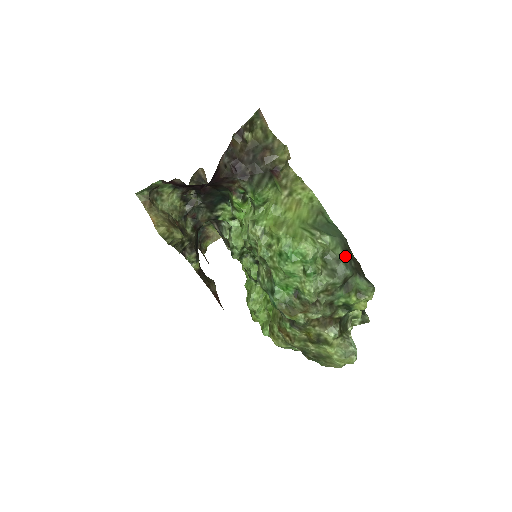
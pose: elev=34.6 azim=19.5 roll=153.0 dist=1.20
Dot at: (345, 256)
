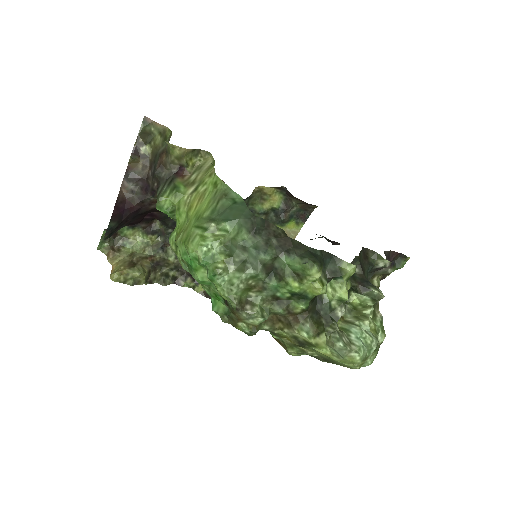
Dot at: (256, 237)
